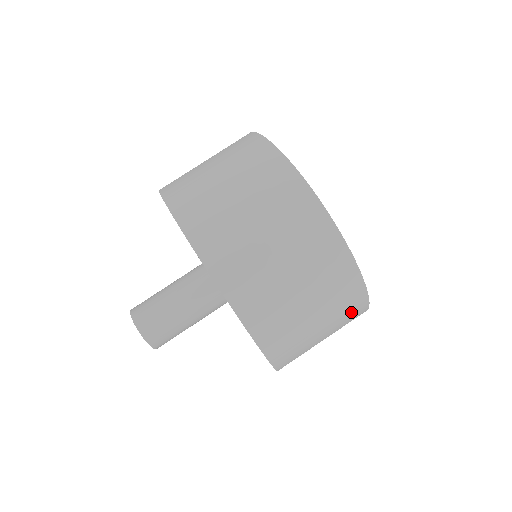
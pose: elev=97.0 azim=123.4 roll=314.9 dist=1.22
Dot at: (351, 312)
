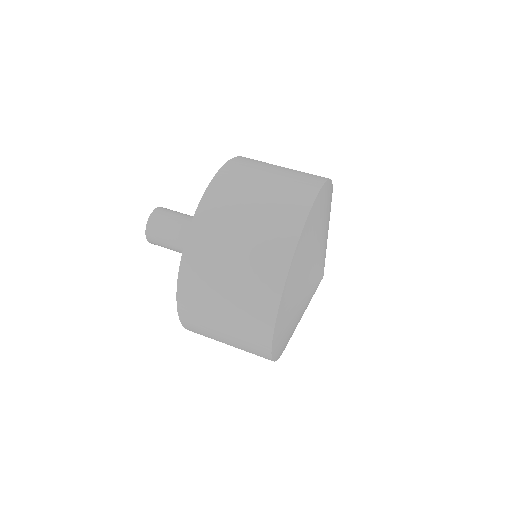
Dot at: (257, 355)
